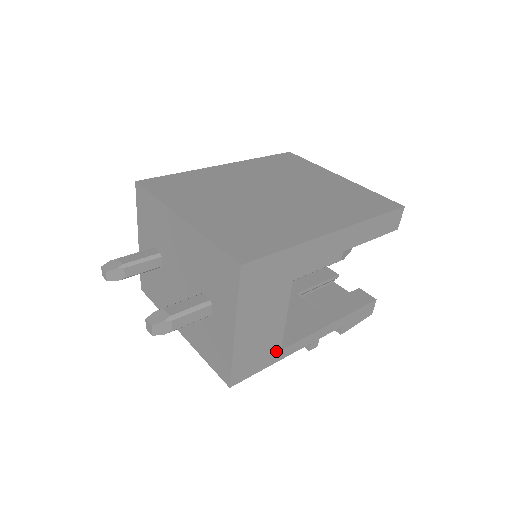
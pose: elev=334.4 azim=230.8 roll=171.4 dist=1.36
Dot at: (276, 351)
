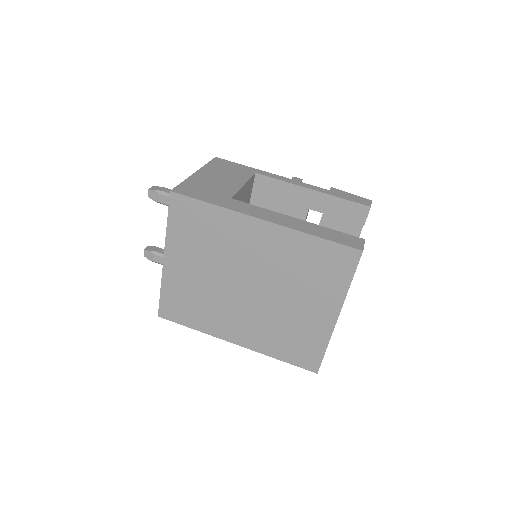
Dot at: occluded
